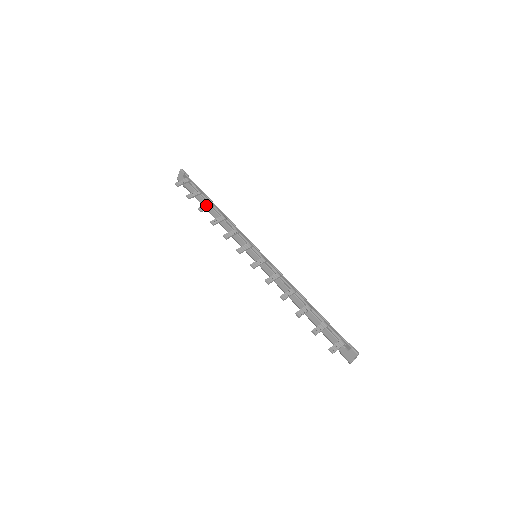
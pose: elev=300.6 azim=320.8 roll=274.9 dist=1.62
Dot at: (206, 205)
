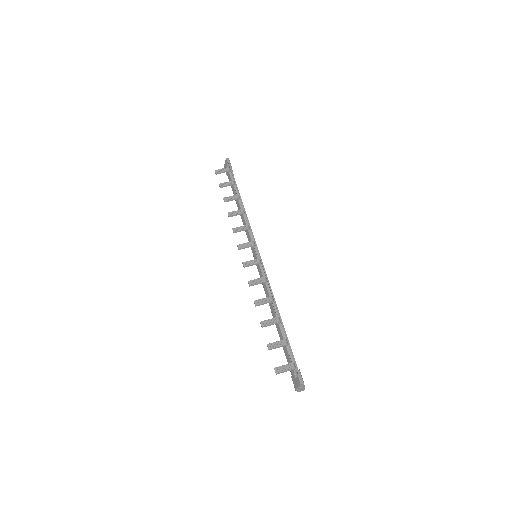
Dot at: (232, 196)
